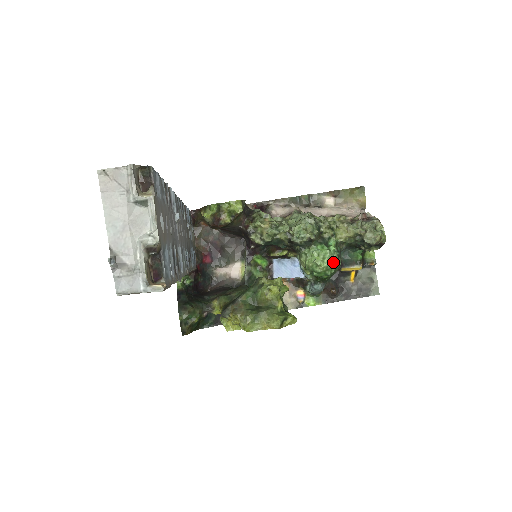
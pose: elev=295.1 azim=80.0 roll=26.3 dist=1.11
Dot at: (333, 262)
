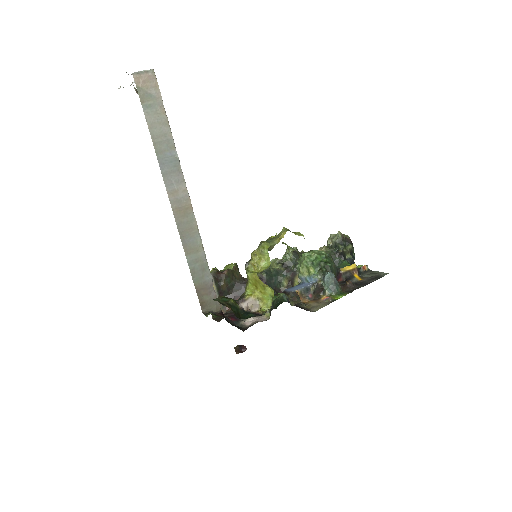
Dot at: (321, 251)
